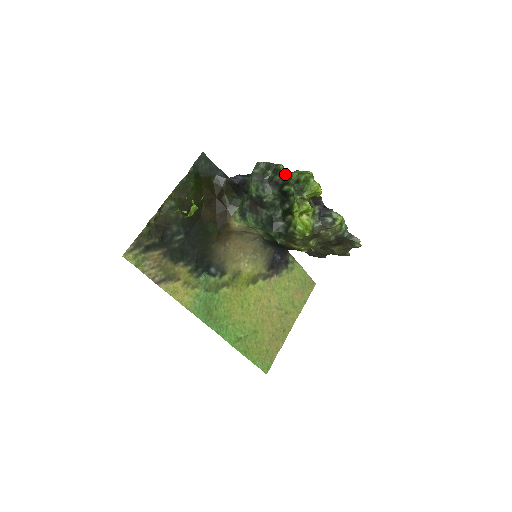
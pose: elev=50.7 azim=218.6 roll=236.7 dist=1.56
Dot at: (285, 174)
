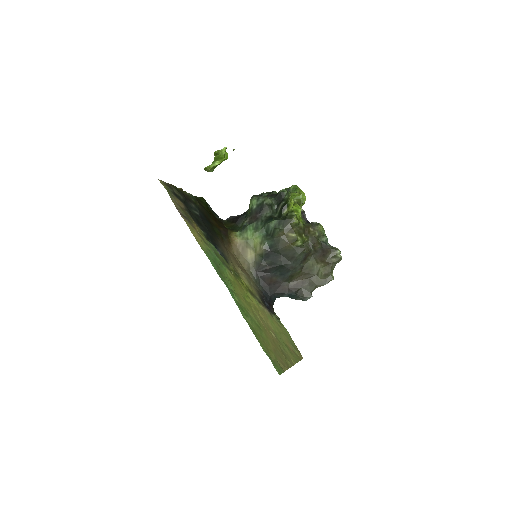
Dot at: occluded
